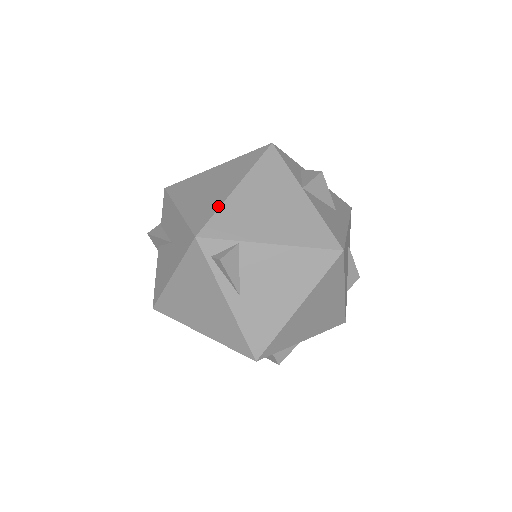
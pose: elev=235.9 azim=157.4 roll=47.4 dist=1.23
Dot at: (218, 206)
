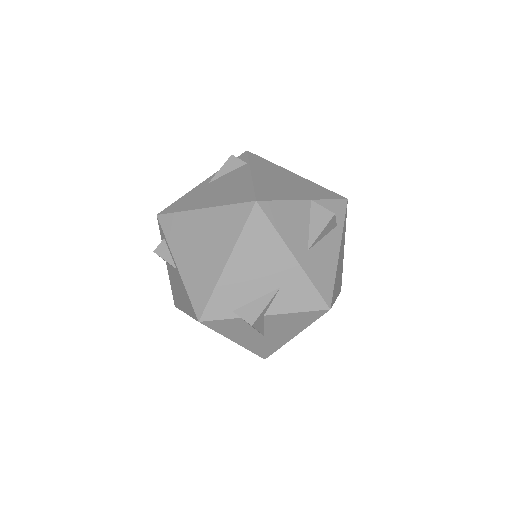
Dot at: (276, 165)
